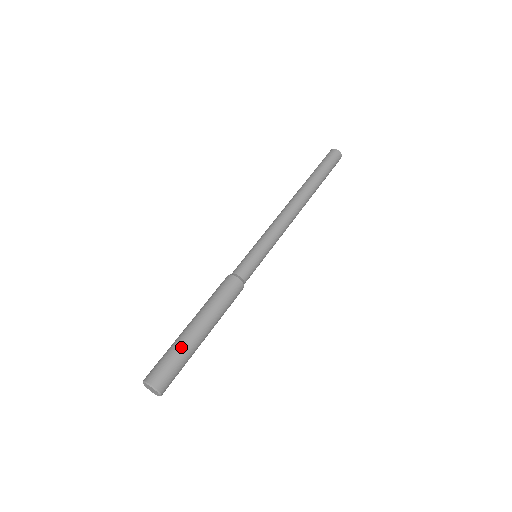
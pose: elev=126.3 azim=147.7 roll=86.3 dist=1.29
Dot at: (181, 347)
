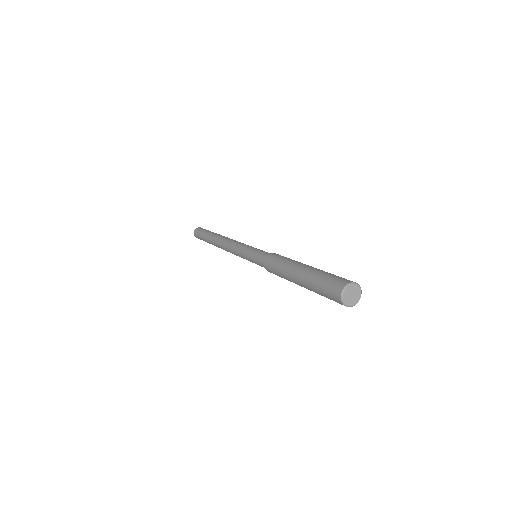
Dot at: occluded
